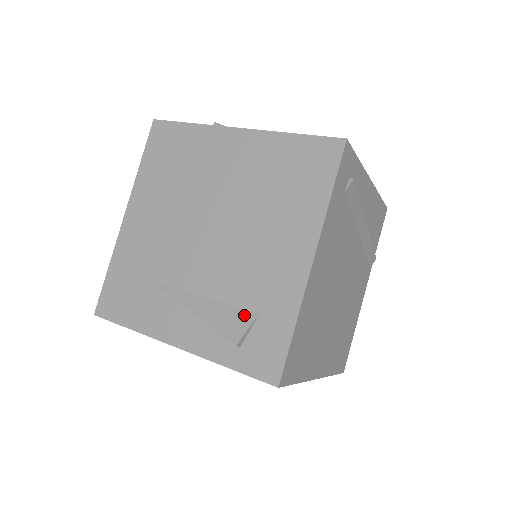
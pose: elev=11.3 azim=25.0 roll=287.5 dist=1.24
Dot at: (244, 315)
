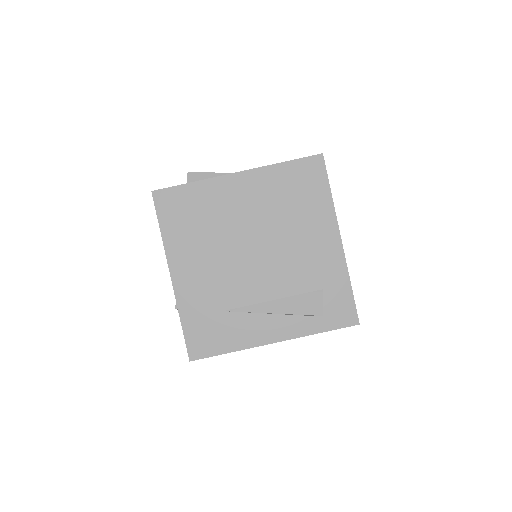
Dot at: (314, 295)
